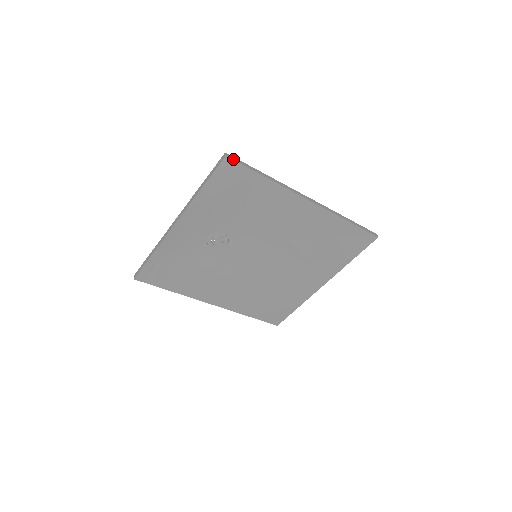
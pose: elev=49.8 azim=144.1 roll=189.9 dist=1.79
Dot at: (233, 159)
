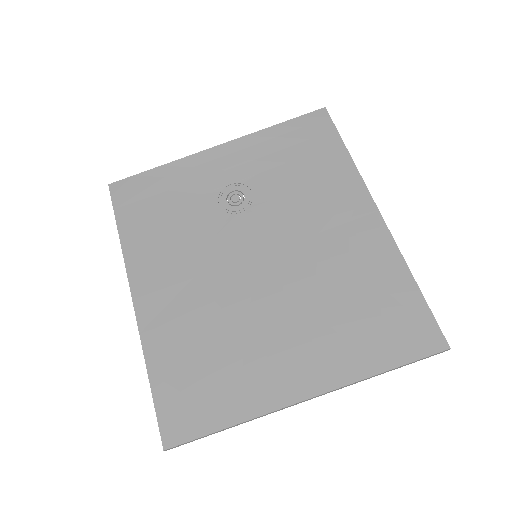
Dot at: (329, 115)
